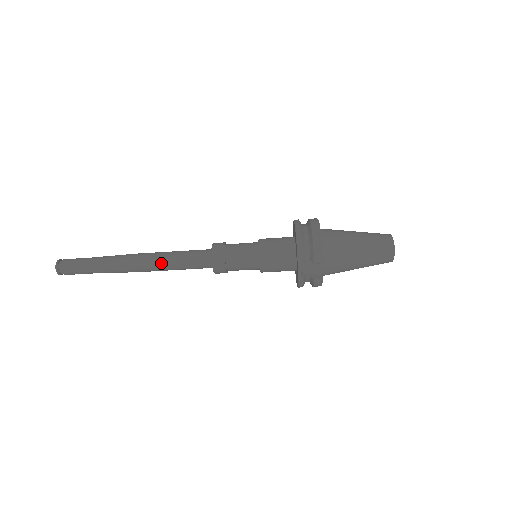
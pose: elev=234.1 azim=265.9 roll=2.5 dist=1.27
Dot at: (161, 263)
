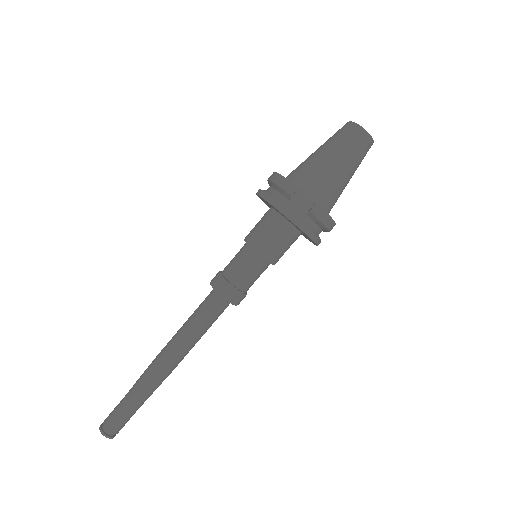
Dot at: (180, 339)
